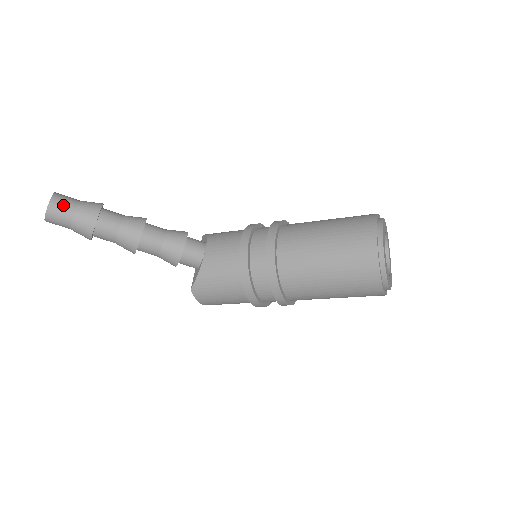
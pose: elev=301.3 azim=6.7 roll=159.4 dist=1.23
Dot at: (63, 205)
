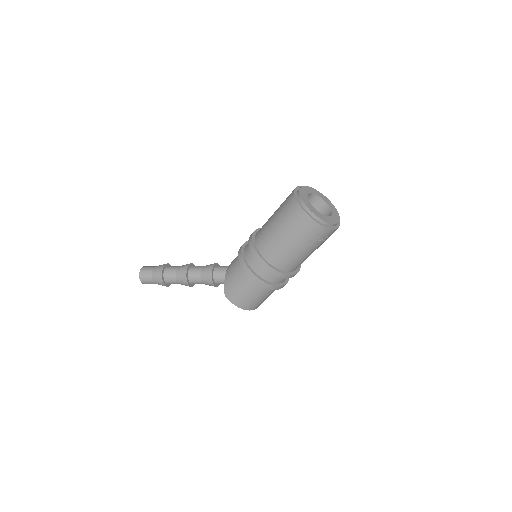
Dot at: (147, 269)
